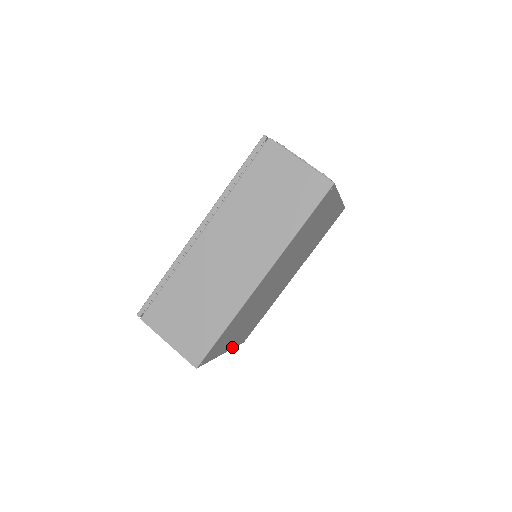
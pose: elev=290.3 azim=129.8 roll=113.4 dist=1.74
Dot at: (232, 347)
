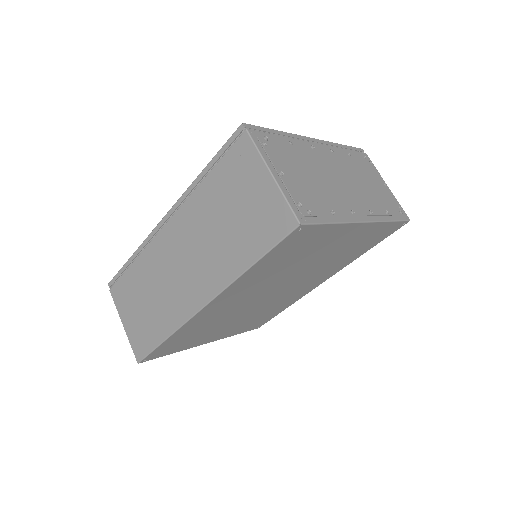
Dot at: (225, 337)
